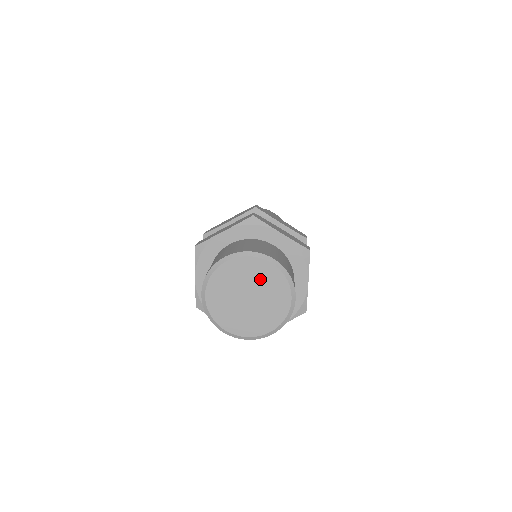
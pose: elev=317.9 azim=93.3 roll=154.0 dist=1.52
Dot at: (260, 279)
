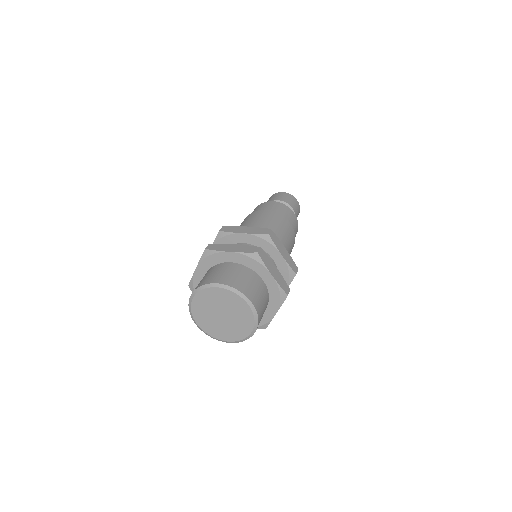
Dot at: (236, 309)
